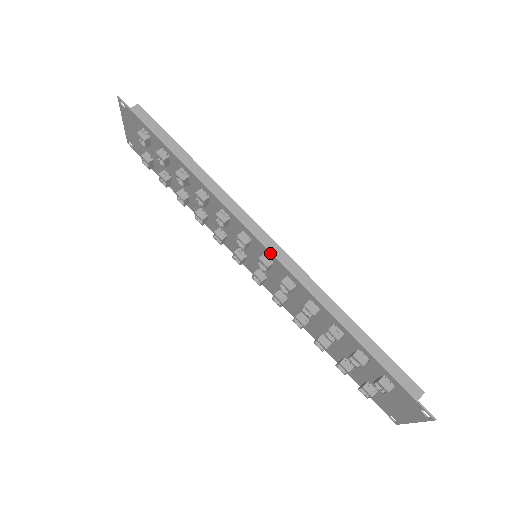
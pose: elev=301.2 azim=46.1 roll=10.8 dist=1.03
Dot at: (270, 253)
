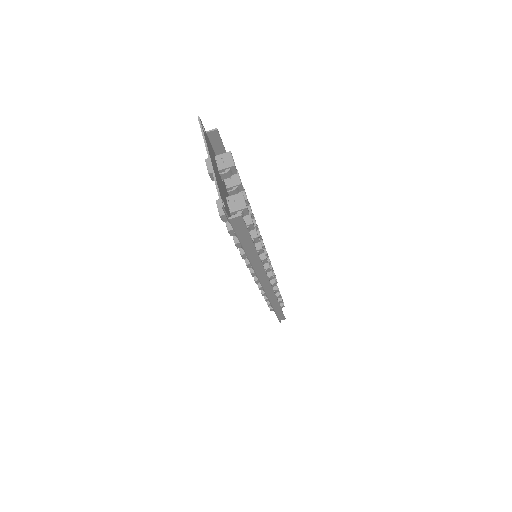
Dot at: (264, 290)
